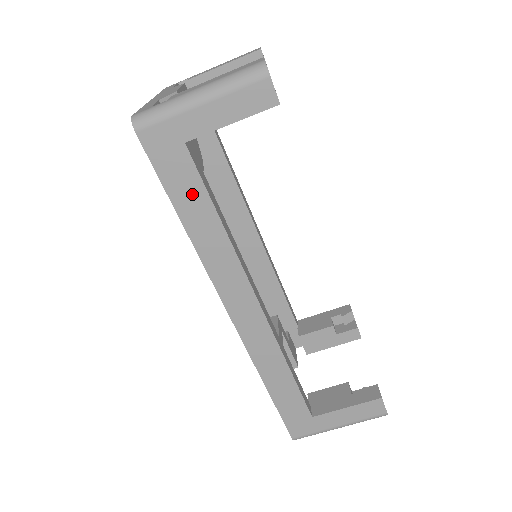
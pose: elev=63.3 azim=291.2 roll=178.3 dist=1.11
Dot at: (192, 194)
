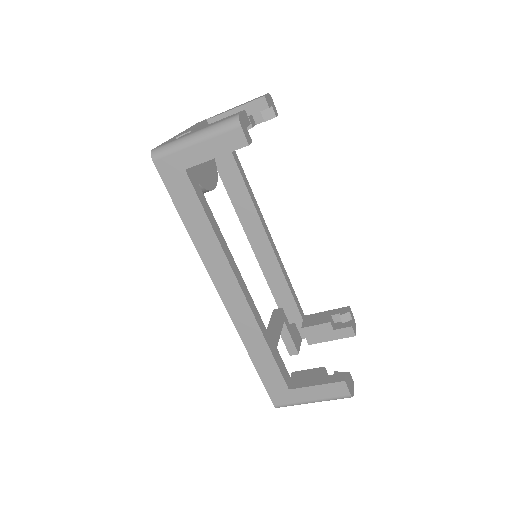
Dot at: (191, 206)
